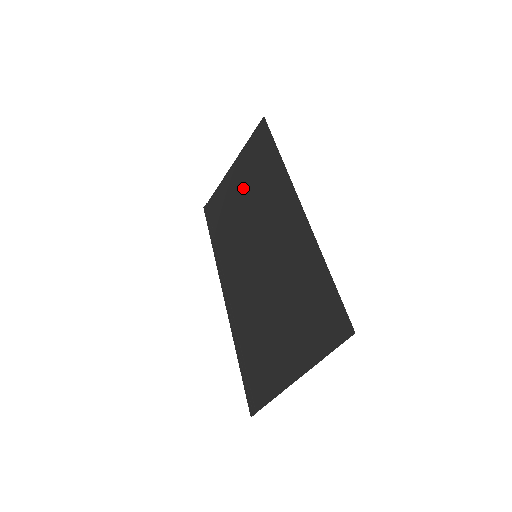
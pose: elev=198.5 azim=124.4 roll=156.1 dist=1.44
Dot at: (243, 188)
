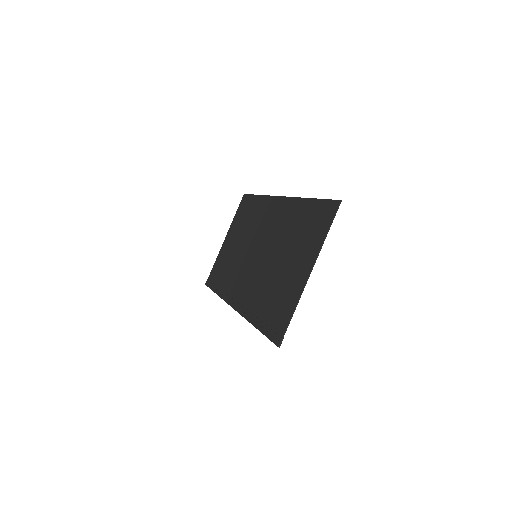
Dot at: (237, 238)
